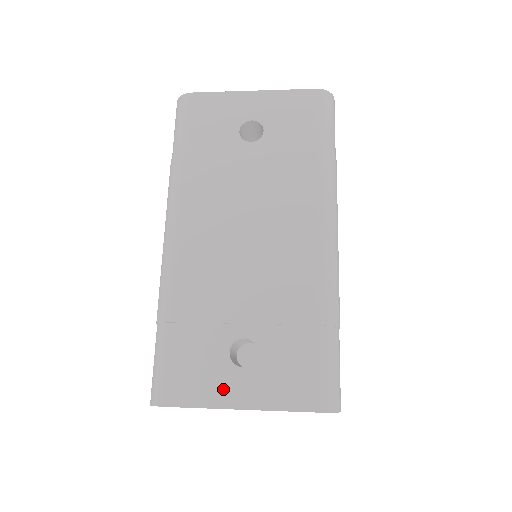
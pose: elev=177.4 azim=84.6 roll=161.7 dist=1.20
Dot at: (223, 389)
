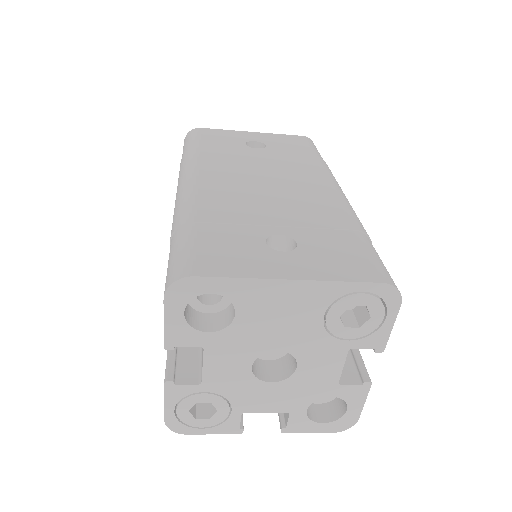
Dot at: (264, 265)
